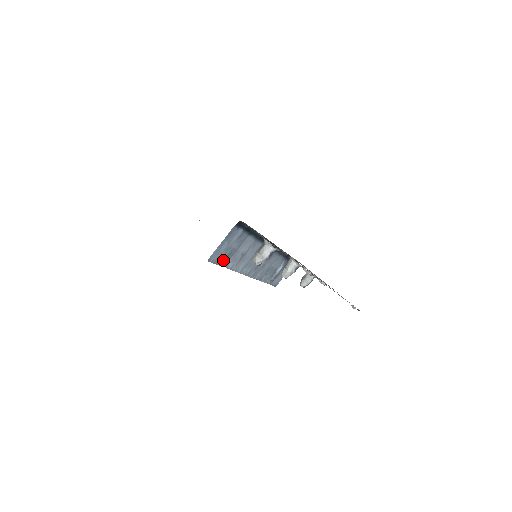
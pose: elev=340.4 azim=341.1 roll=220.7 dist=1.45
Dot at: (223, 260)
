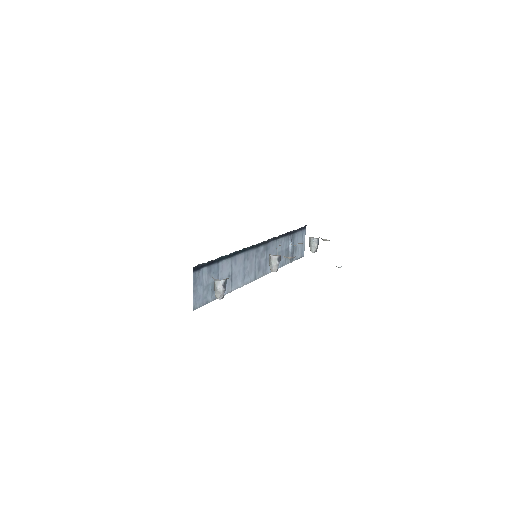
Dot at: (211, 296)
